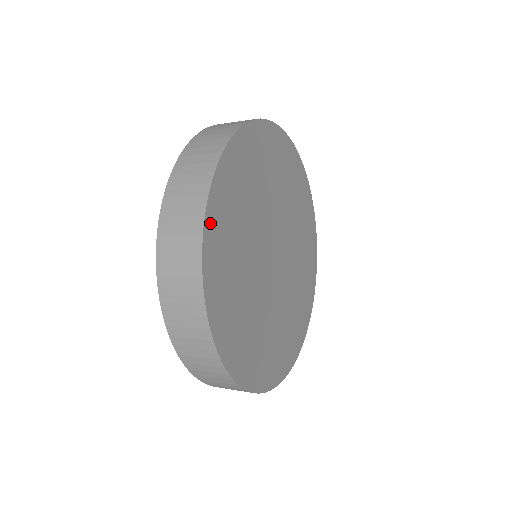
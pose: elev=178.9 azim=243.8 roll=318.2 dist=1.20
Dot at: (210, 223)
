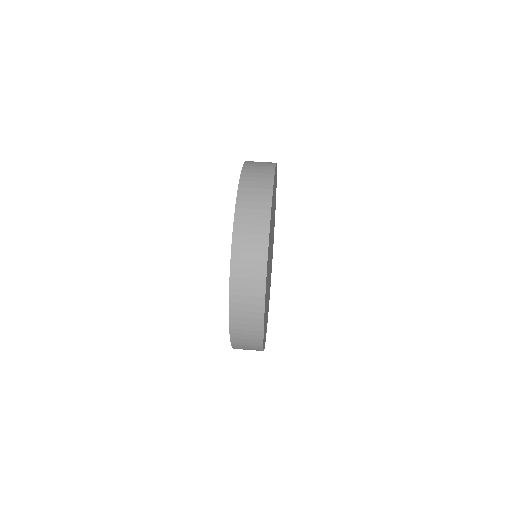
Dot at: (265, 301)
